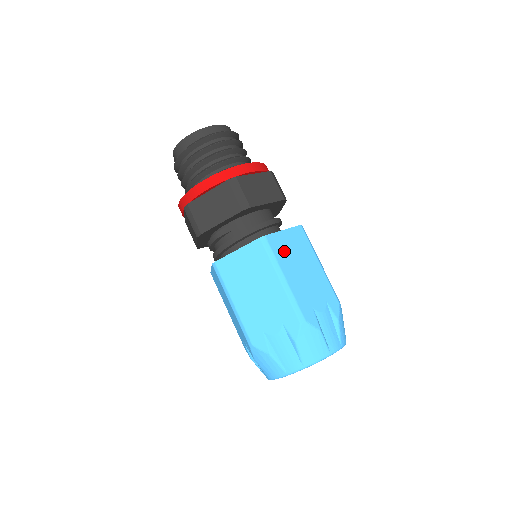
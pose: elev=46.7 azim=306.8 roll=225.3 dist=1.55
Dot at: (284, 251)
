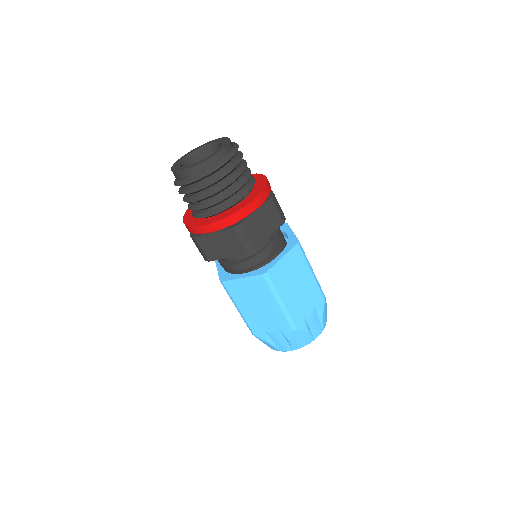
Dot at: (282, 278)
